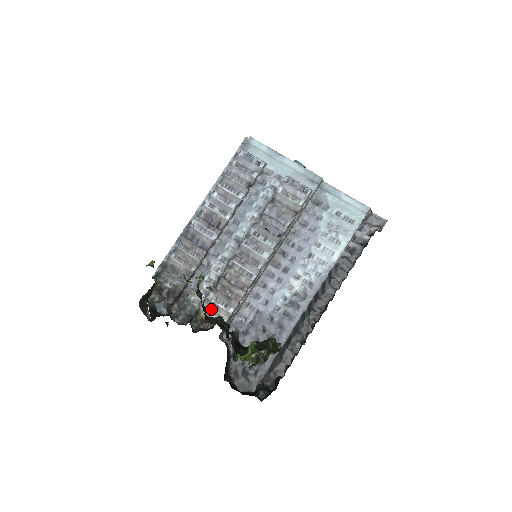
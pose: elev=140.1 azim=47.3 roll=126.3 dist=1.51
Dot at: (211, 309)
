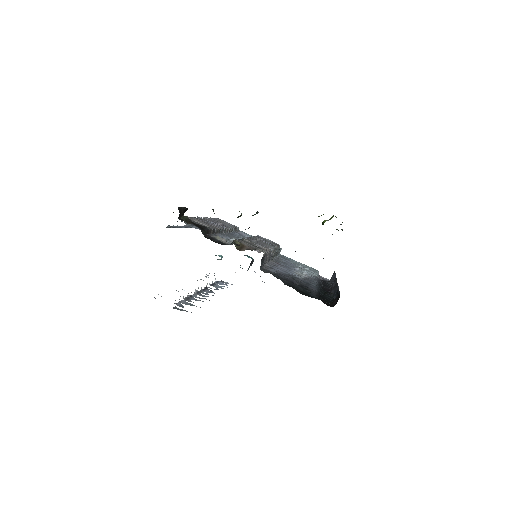
Dot at: (246, 244)
